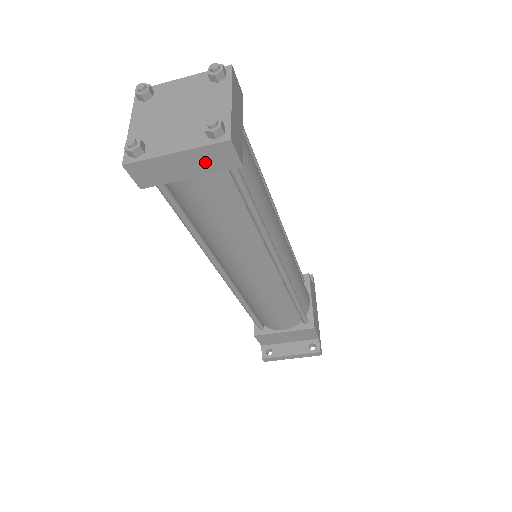
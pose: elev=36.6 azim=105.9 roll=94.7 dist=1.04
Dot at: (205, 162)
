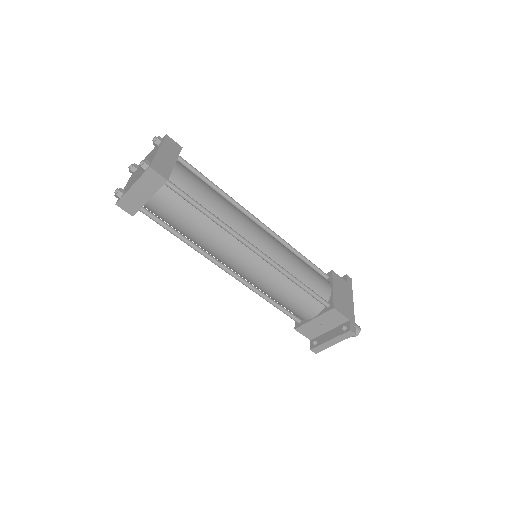
Dot at: (149, 186)
